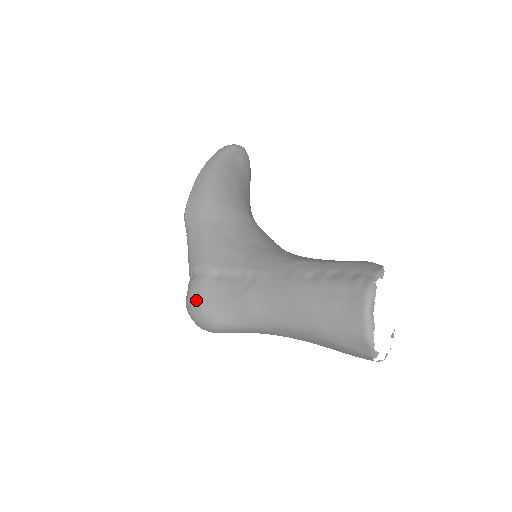
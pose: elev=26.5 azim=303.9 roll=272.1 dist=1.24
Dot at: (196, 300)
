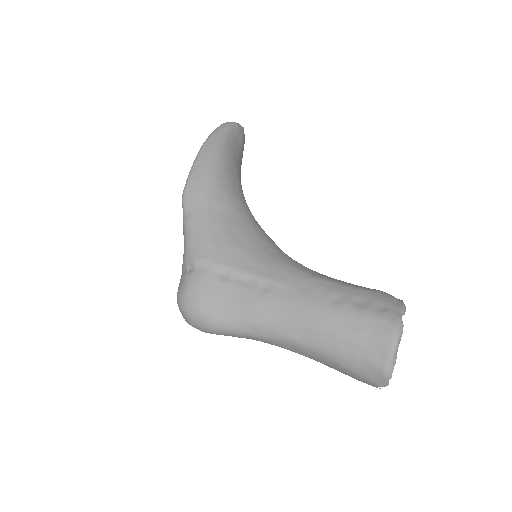
Dot at: (196, 297)
